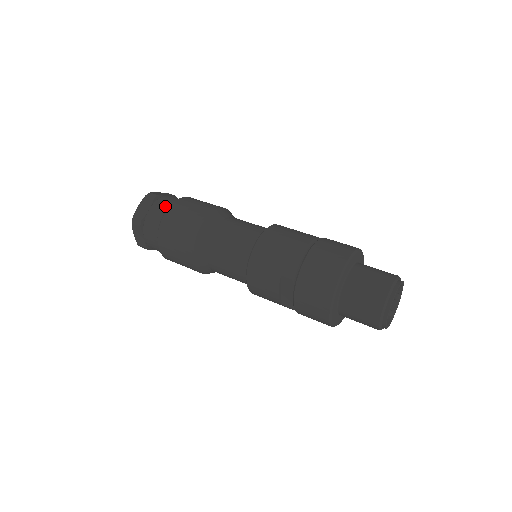
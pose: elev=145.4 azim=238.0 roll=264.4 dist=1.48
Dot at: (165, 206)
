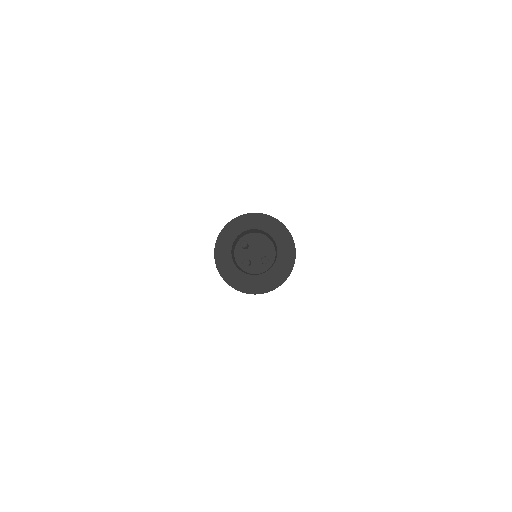
Dot at: occluded
